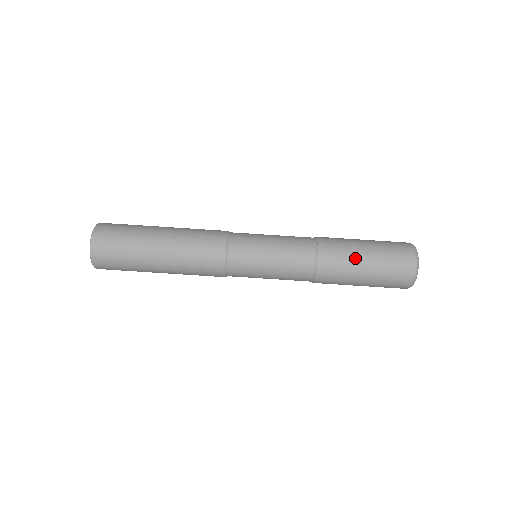
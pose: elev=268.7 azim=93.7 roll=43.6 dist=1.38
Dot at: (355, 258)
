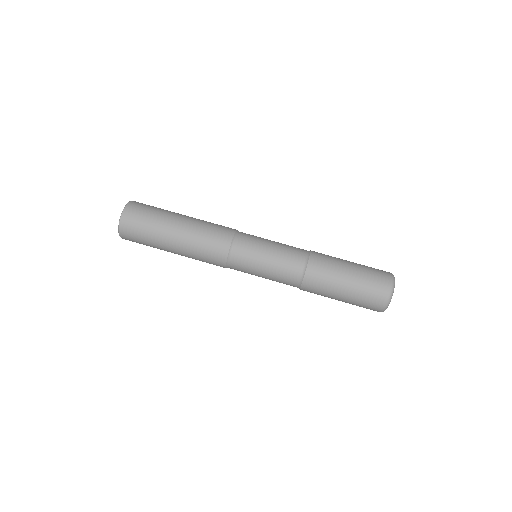
Dot at: (341, 266)
